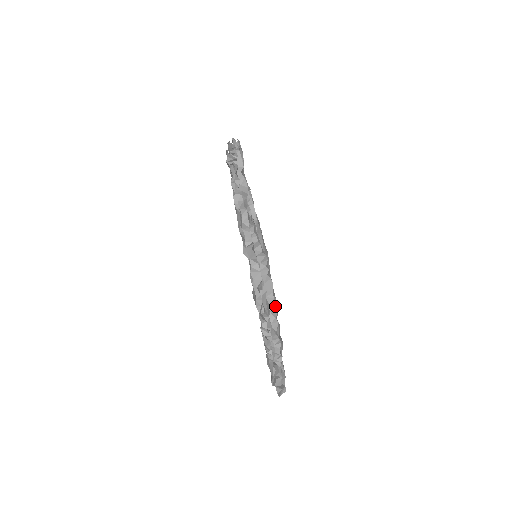
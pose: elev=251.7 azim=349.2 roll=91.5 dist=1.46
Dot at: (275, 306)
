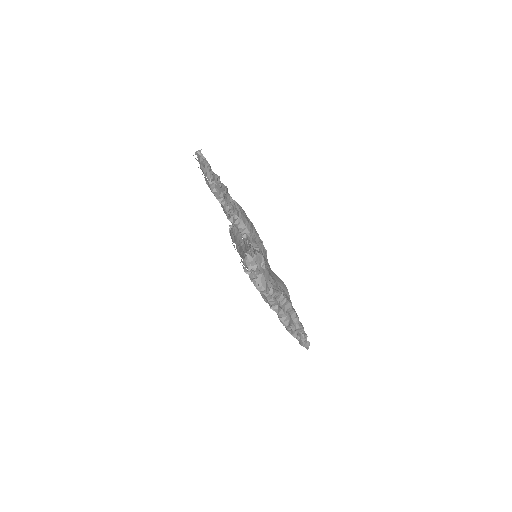
Dot at: (291, 304)
